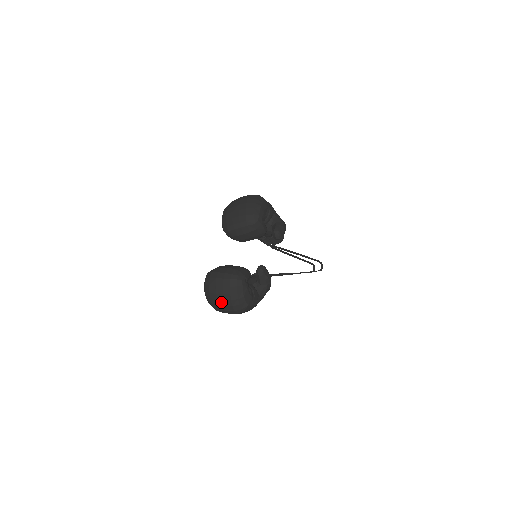
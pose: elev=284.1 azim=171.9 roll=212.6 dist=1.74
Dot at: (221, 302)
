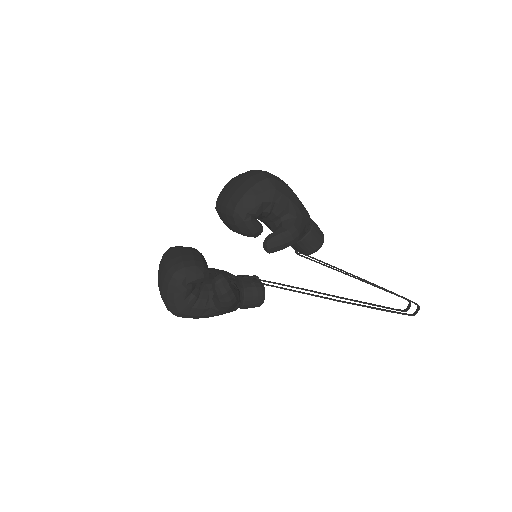
Dot at: (159, 290)
